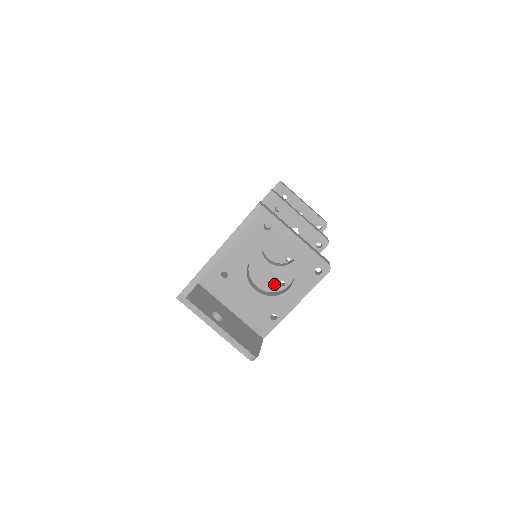
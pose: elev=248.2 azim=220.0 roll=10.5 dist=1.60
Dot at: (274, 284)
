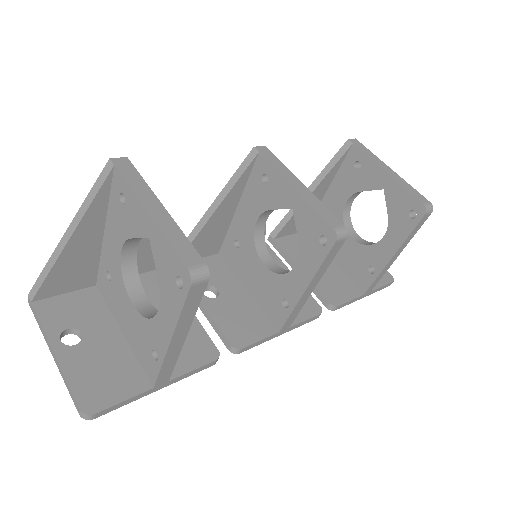
Dot at: (276, 303)
